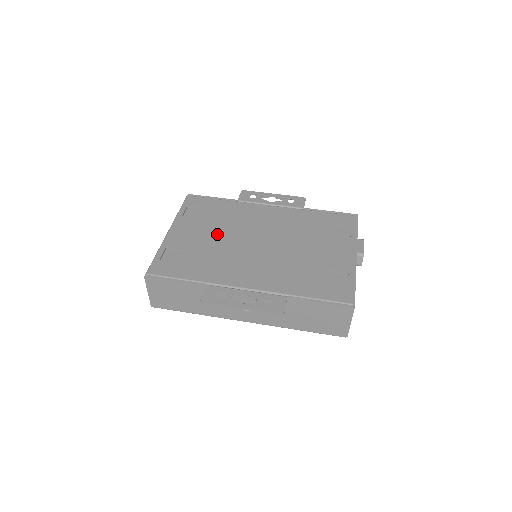
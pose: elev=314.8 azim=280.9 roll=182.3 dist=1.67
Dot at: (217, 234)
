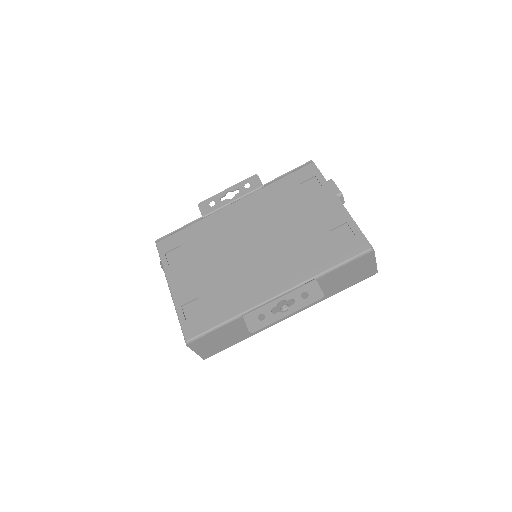
Dot at: (212, 262)
